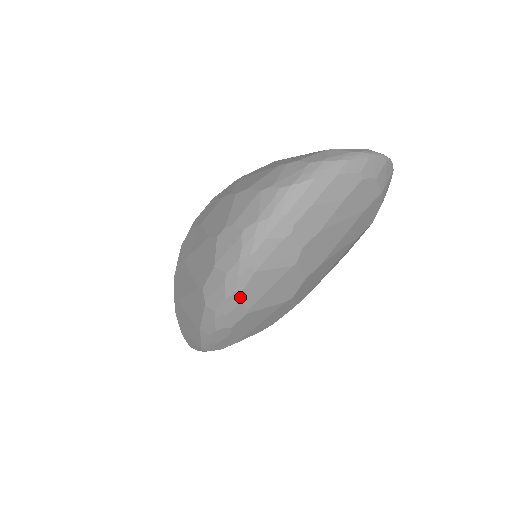
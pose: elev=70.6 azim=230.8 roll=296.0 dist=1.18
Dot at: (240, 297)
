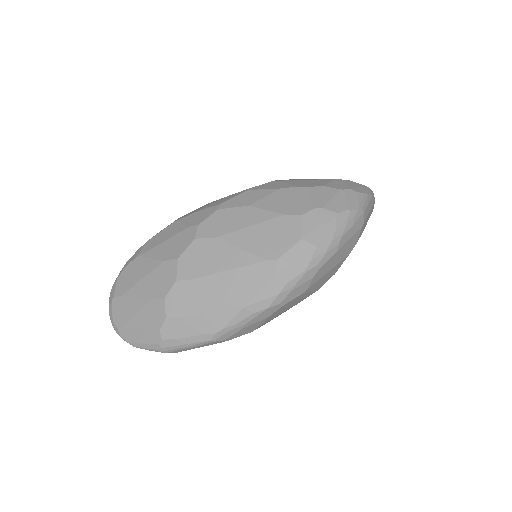
Dot at: (316, 272)
